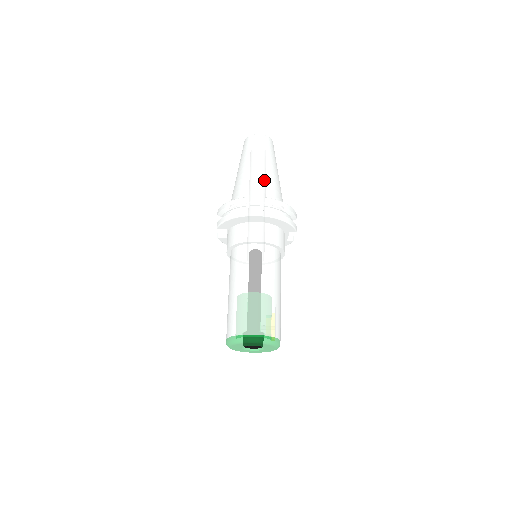
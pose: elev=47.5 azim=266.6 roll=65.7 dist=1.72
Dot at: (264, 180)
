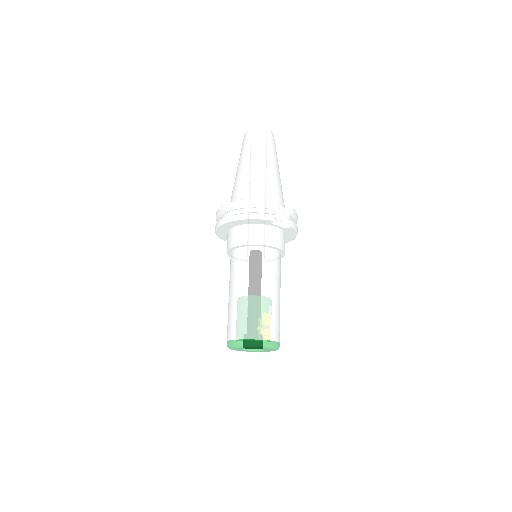
Dot at: (242, 180)
